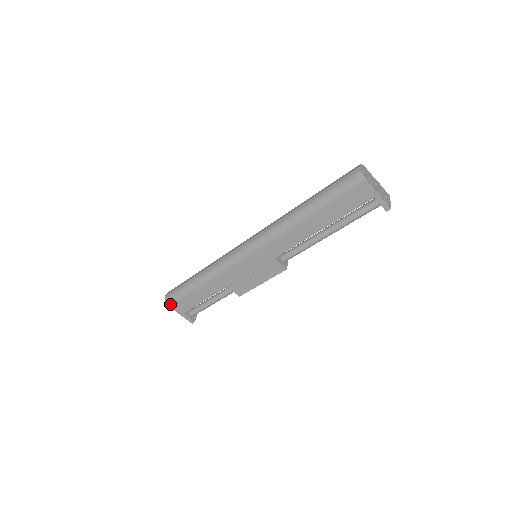
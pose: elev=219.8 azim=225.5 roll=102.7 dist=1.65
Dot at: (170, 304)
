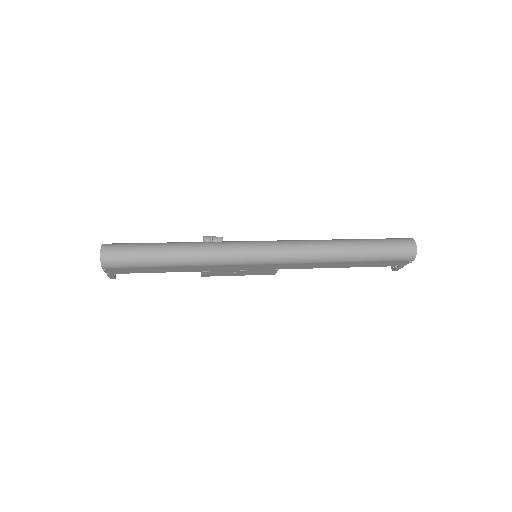
Dot at: (107, 267)
